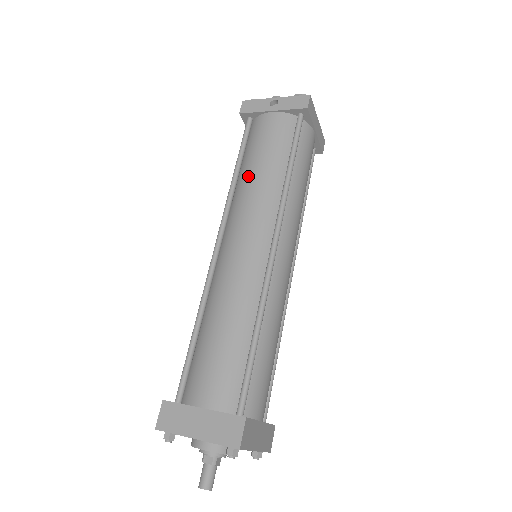
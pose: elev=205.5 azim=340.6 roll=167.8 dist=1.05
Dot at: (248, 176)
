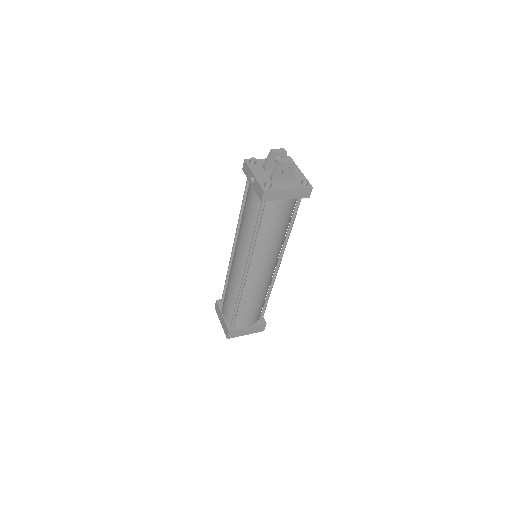
Dot at: (241, 222)
